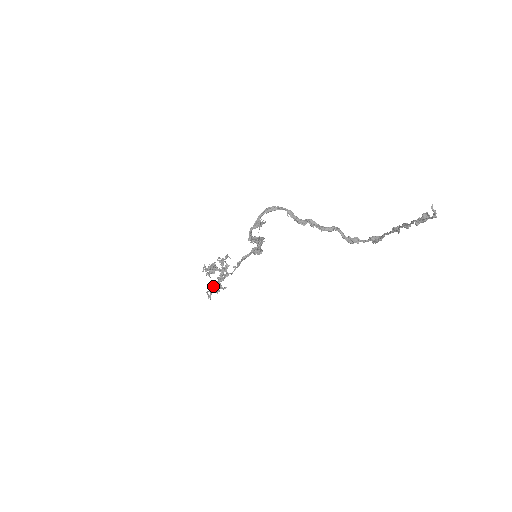
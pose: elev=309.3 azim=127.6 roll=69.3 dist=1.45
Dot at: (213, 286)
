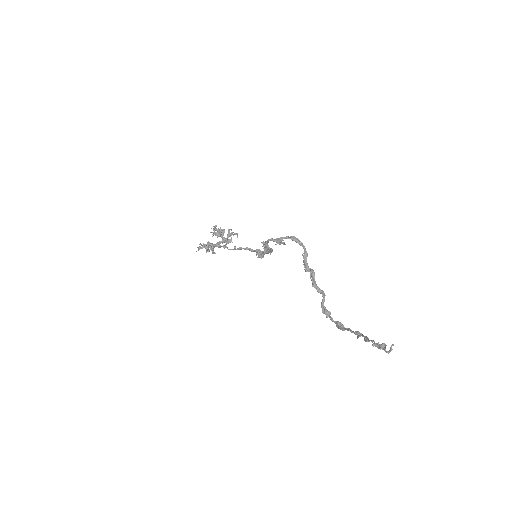
Dot at: (208, 244)
